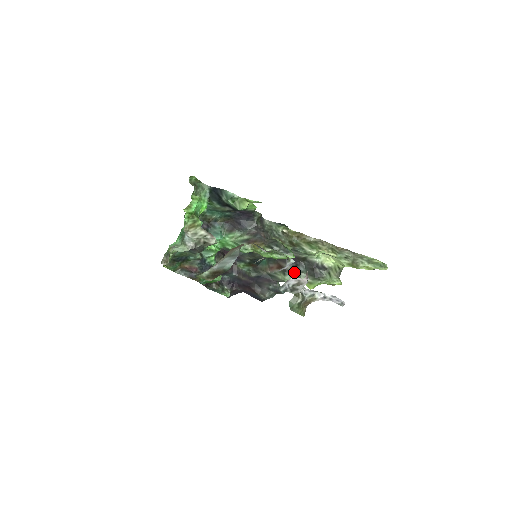
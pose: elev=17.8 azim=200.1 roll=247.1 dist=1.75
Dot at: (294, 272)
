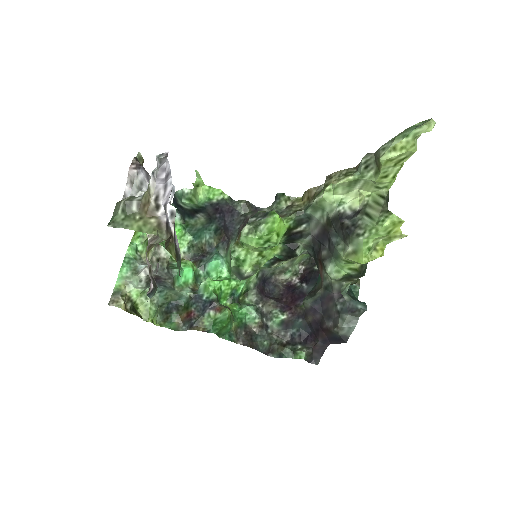
Dot at: (331, 254)
